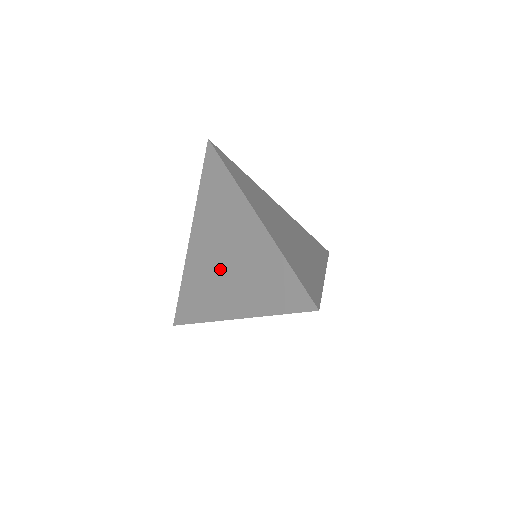
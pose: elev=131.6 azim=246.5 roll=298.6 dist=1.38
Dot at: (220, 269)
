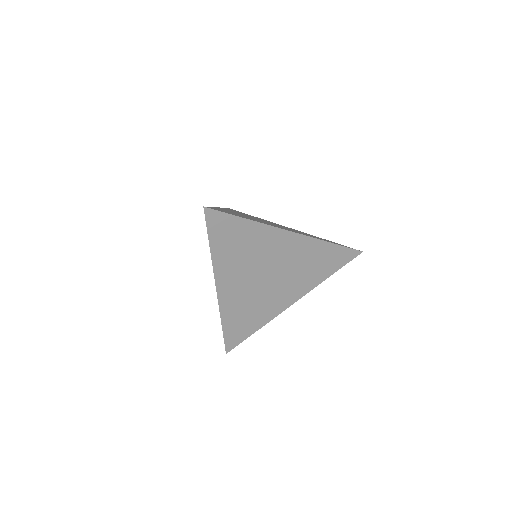
Dot at: occluded
